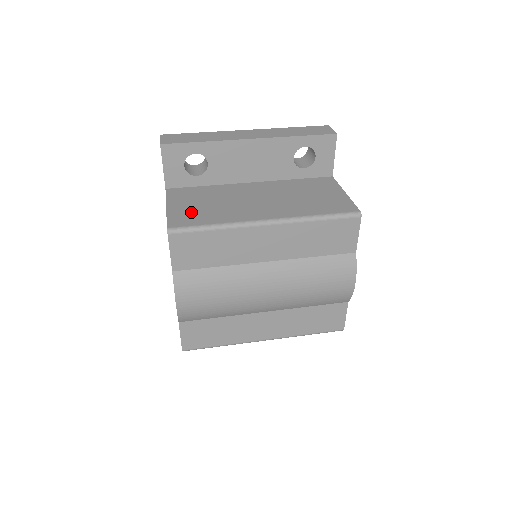
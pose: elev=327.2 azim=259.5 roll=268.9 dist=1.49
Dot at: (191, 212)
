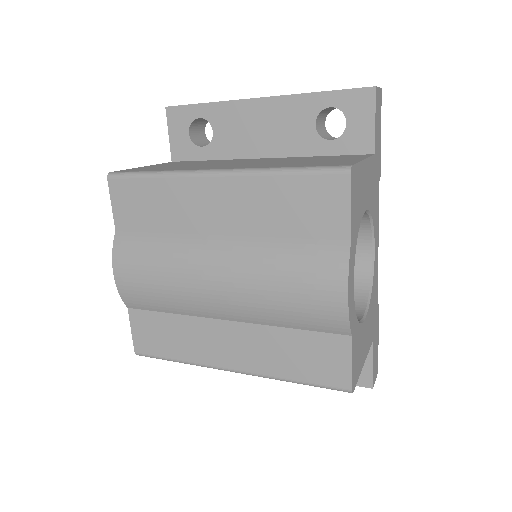
Dot at: (156, 167)
